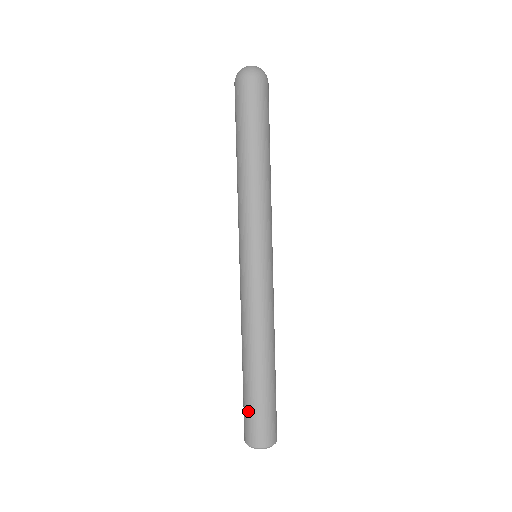
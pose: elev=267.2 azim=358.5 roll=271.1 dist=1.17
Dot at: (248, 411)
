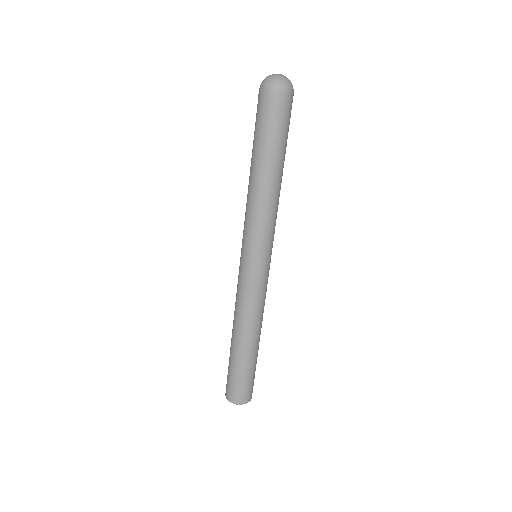
Dot at: (238, 380)
